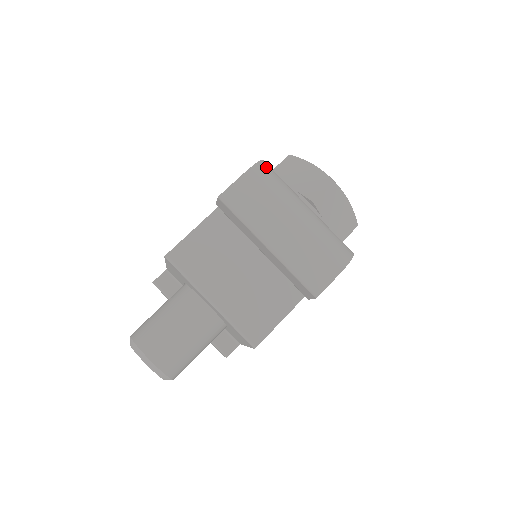
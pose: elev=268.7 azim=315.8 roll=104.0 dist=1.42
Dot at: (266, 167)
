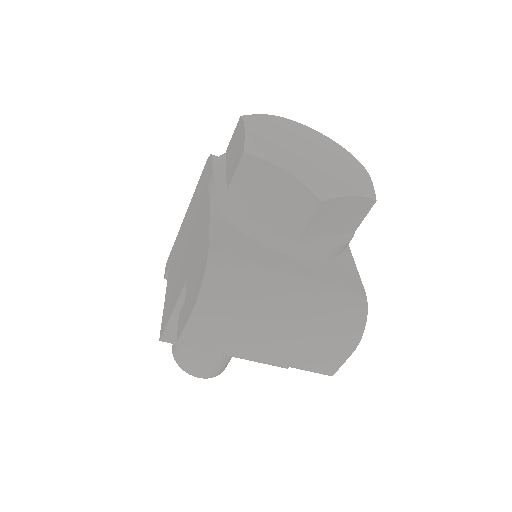
Dot at: (215, 283)
